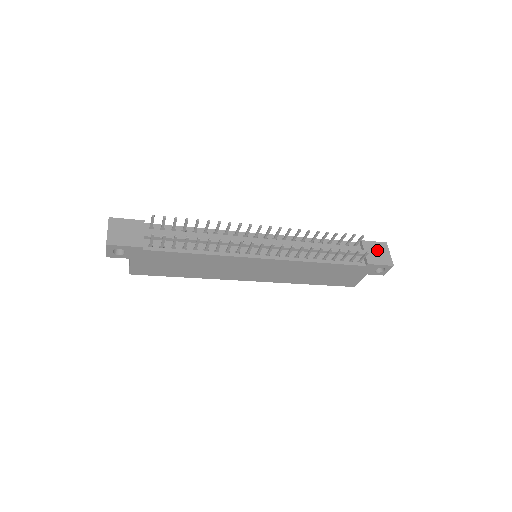
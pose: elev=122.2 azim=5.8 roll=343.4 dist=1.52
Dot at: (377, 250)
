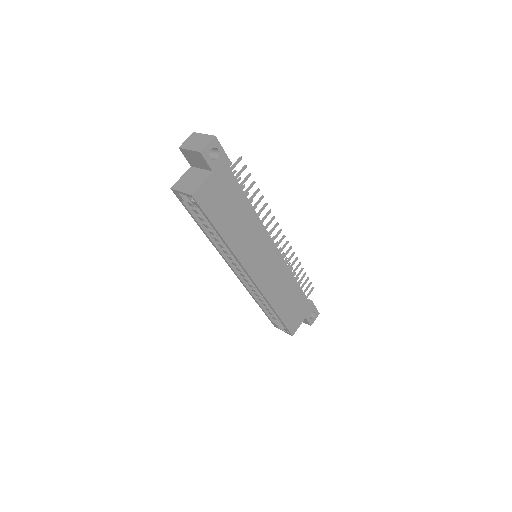
Dot at: occluded
